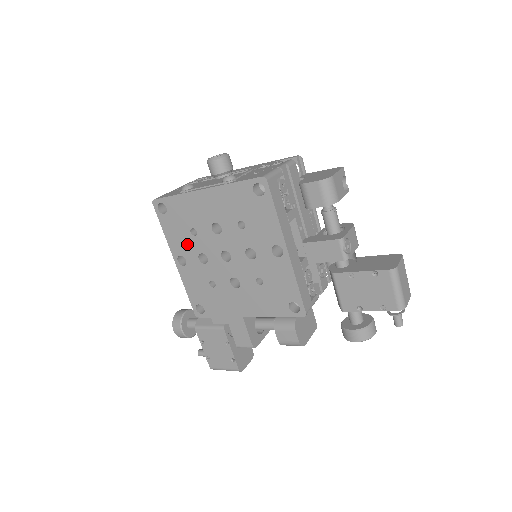
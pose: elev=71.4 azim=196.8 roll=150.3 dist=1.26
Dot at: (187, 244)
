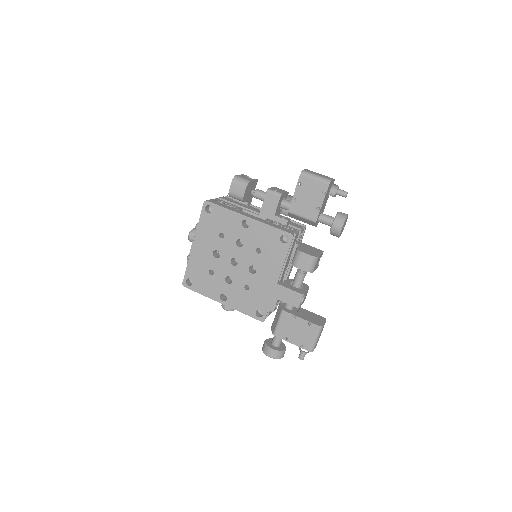
Dot at: (216, 284)
